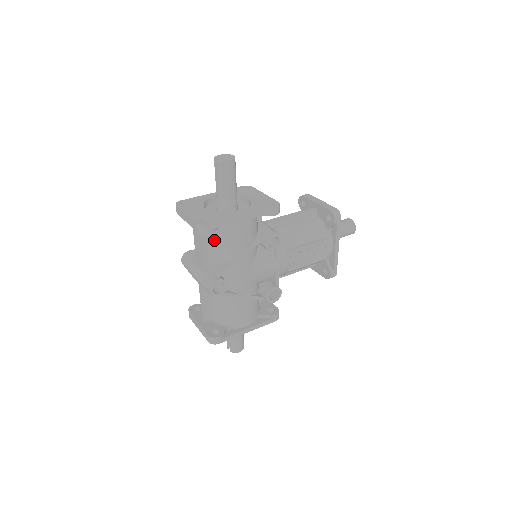
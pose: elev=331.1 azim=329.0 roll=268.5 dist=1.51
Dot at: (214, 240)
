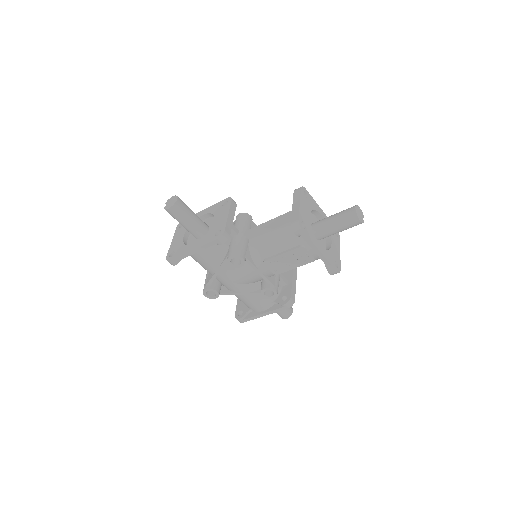
Dot at: occluded
